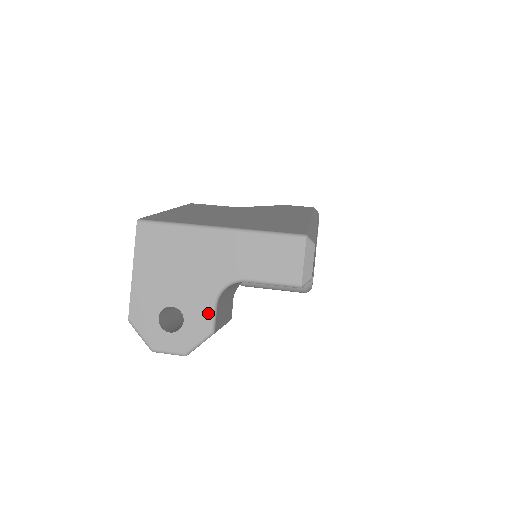
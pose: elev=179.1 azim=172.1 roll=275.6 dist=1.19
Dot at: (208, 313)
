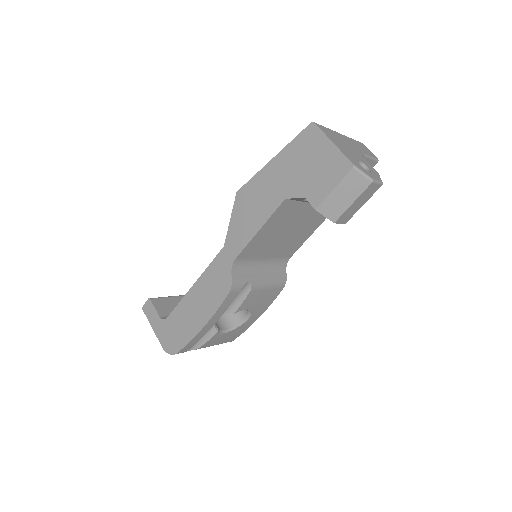
Dot at: (370, 165)
